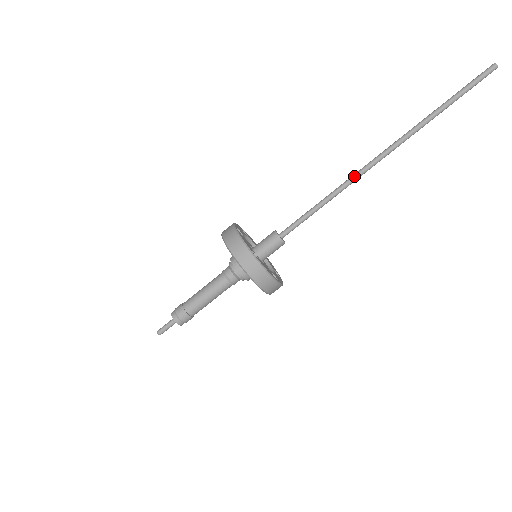
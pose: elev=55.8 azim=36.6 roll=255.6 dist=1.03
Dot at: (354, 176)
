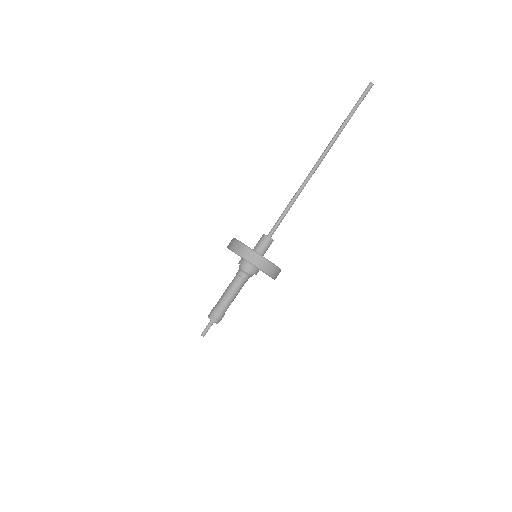
Dot at: (305, 180)
